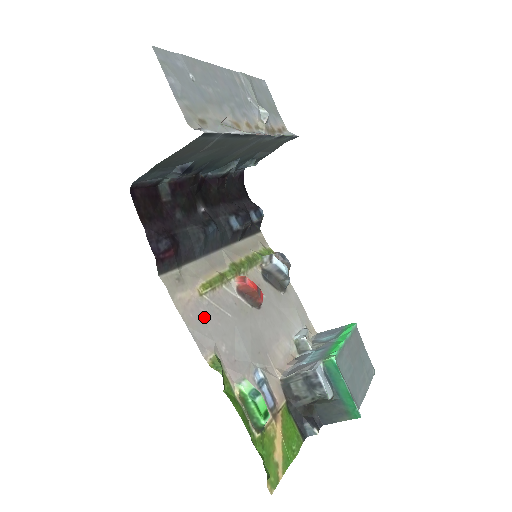
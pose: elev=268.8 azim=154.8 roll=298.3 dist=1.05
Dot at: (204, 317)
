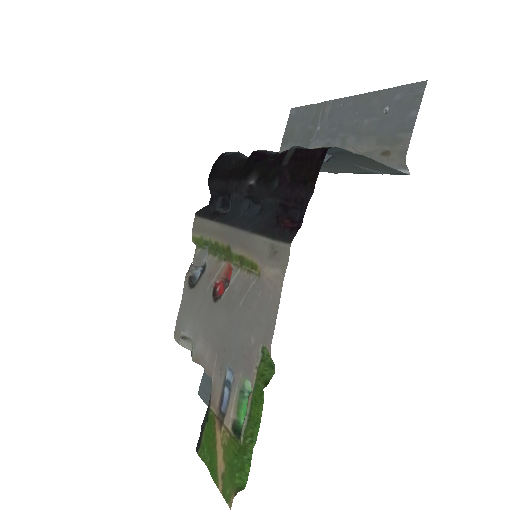
Dot at: (261, 301)
